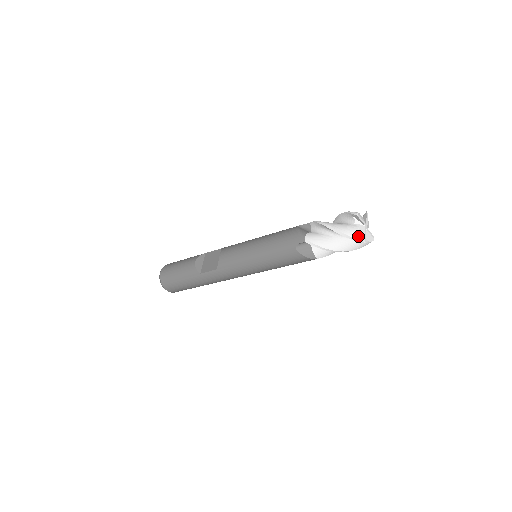
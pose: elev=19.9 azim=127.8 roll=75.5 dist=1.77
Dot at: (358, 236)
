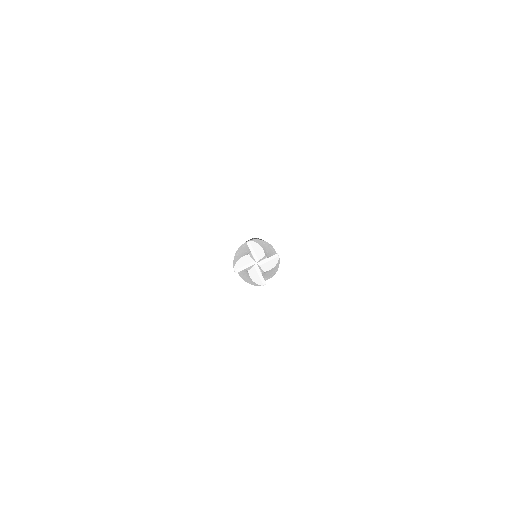
Dot at: (235, 262)
